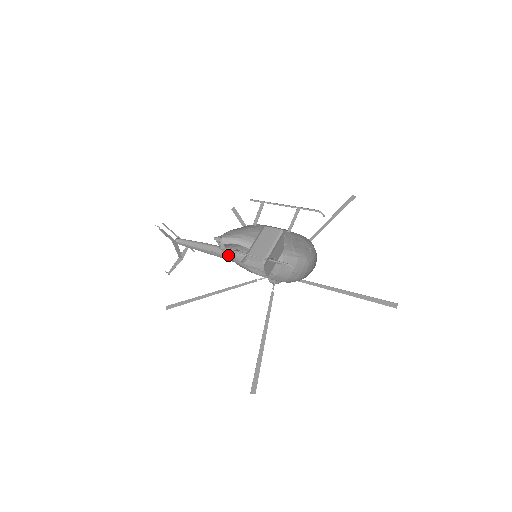
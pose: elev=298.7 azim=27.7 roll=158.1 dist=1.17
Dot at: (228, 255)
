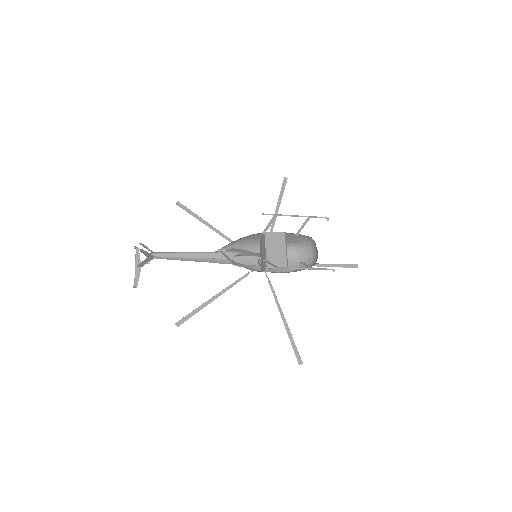
Dot at: (233, 262)
